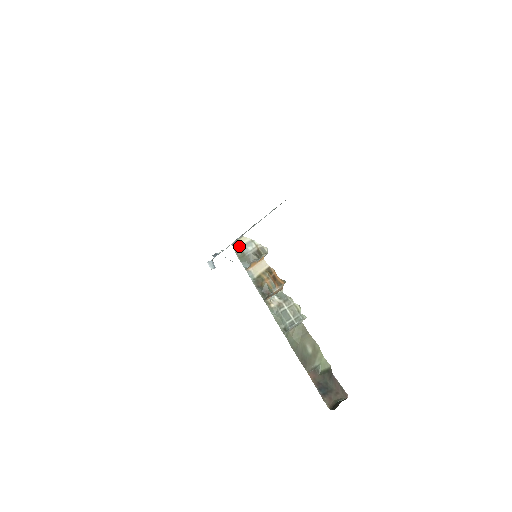
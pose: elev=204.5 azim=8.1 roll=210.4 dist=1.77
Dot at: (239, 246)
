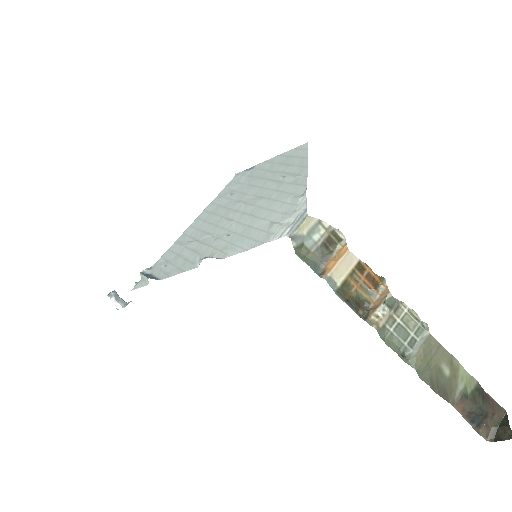
Dot at: (299, 237)
